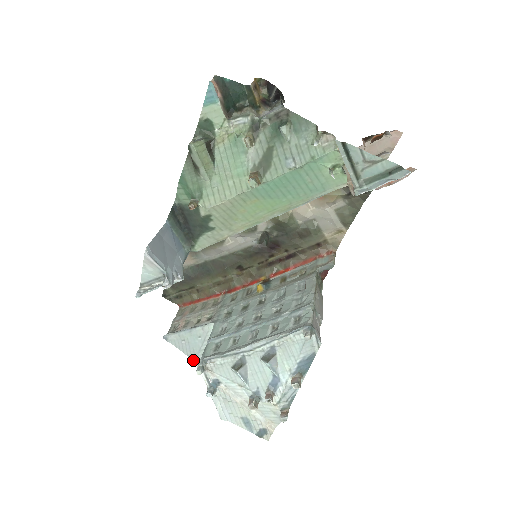
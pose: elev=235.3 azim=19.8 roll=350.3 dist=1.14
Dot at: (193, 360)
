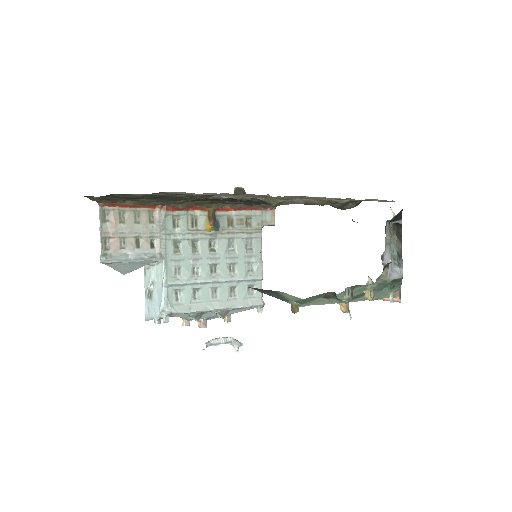
Dot at: (123, 274)
